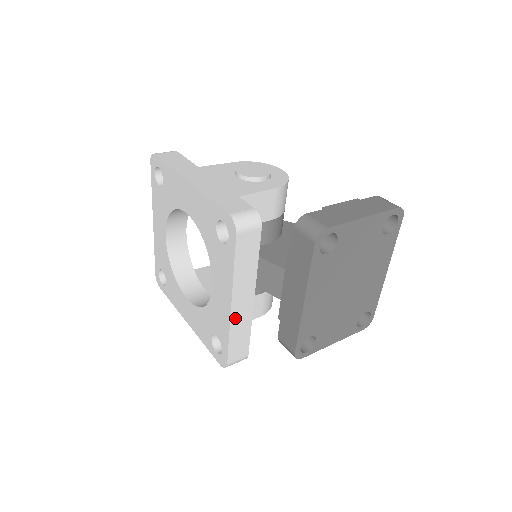
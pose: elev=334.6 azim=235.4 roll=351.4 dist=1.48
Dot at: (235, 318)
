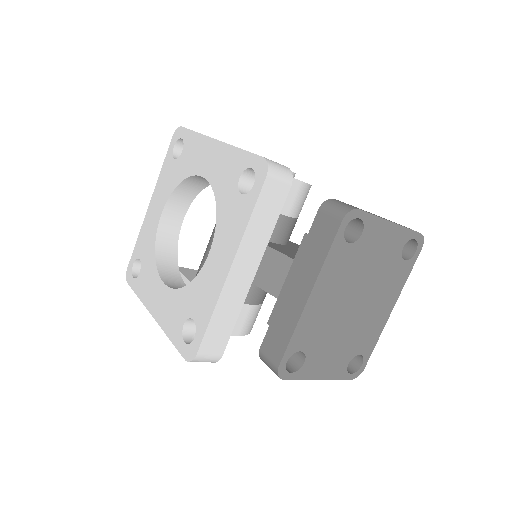
Dot at: (228, 290)
